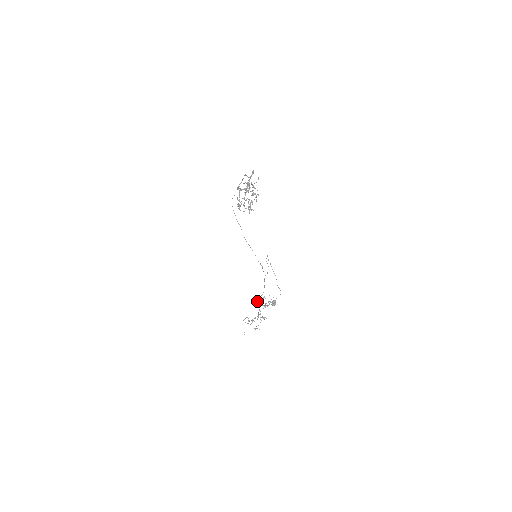
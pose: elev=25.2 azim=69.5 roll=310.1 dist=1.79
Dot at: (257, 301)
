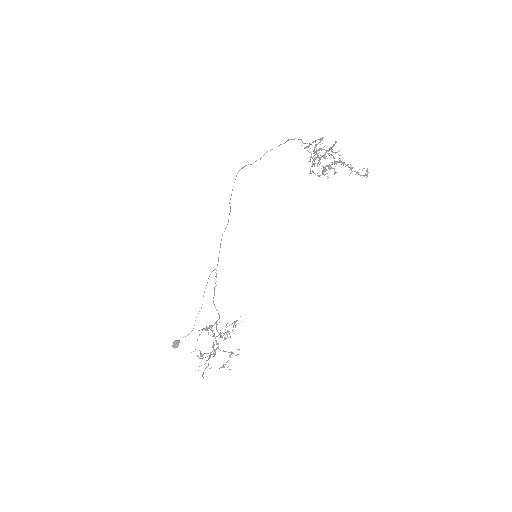
Dot at: (206, 328)
